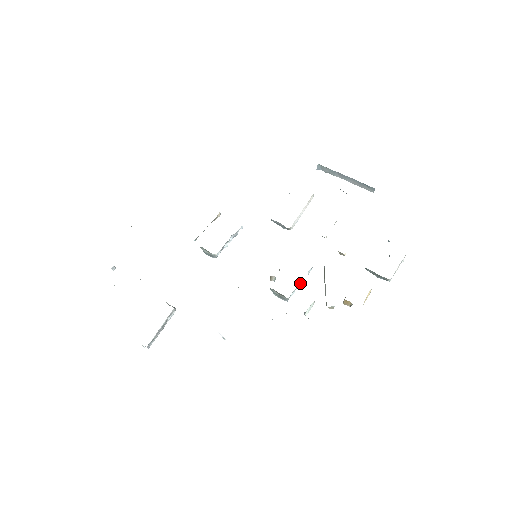
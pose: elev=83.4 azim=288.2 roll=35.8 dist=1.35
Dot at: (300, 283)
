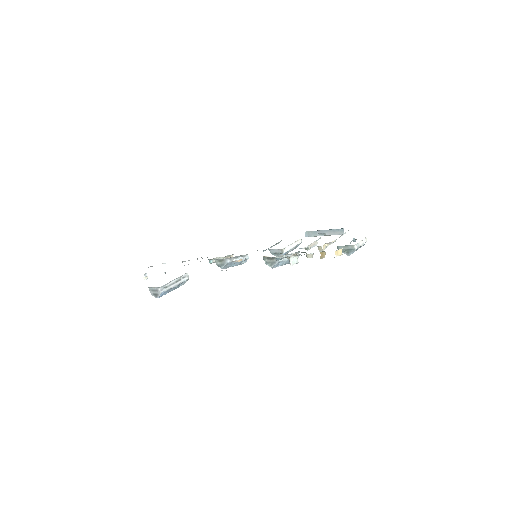
Dot at: occluded
